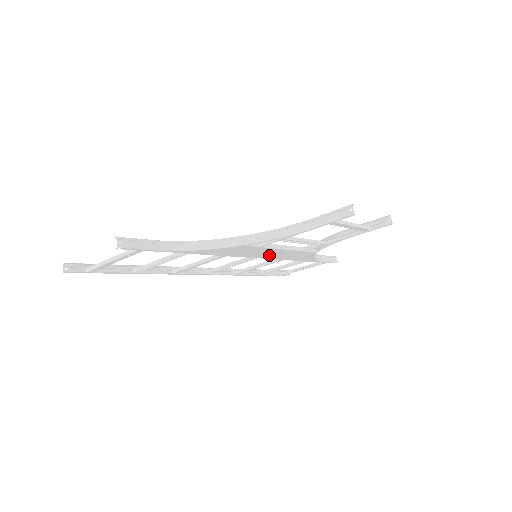
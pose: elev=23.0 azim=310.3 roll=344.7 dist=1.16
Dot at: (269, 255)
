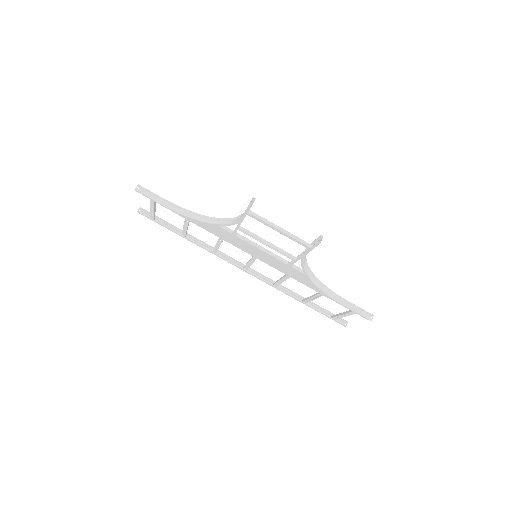
Dot at: (261, 257)
